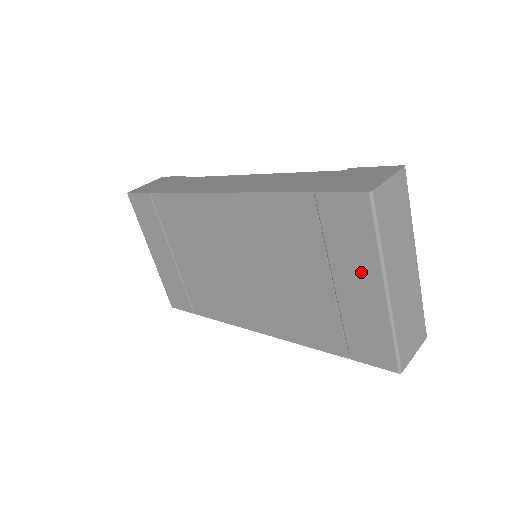
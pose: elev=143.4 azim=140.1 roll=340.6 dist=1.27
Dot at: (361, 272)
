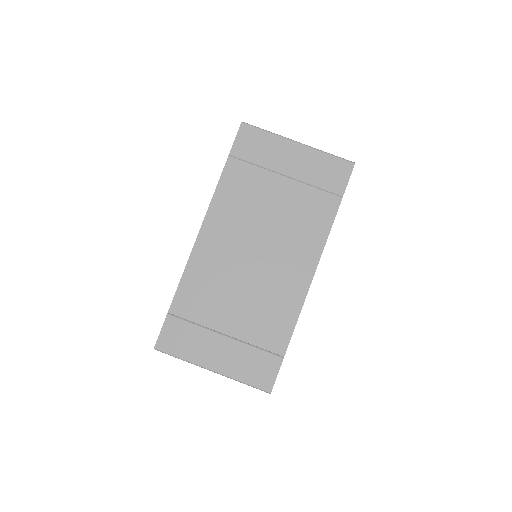
Dot at: (283, 152)
